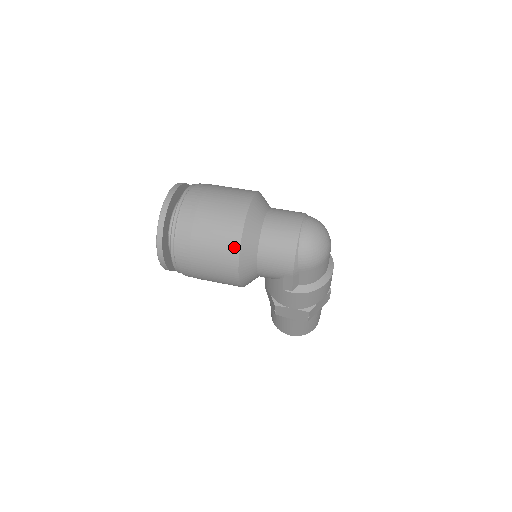
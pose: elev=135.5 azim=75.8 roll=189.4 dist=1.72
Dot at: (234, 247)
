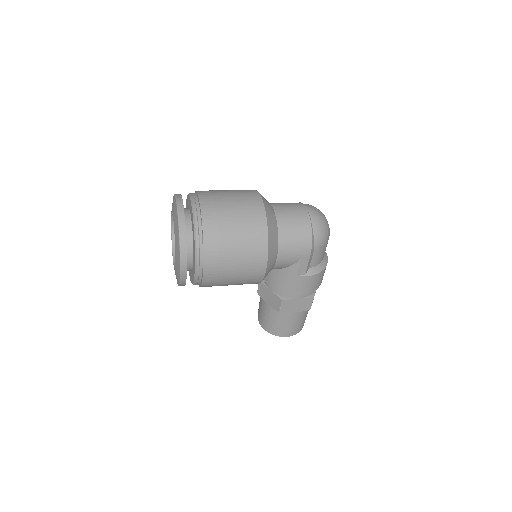
Dot at: (262, 234)
